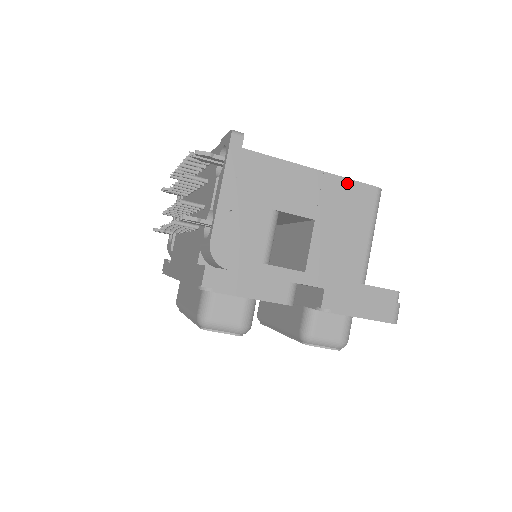
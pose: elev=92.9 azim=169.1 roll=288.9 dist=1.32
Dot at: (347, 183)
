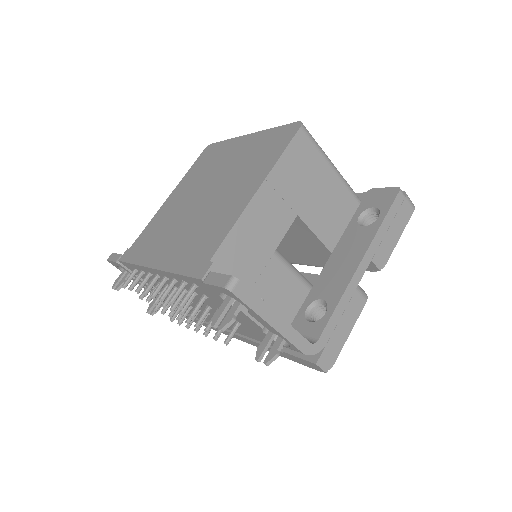
Dot at: (284, 160)
